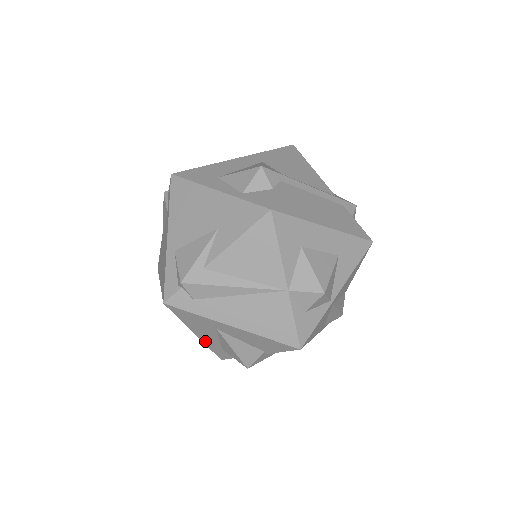
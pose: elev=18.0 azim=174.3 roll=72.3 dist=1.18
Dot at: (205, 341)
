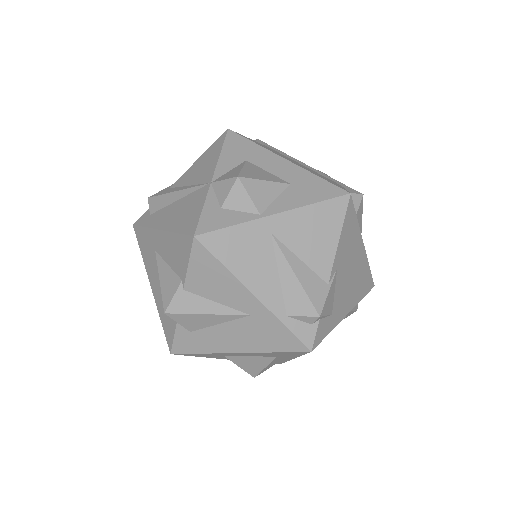
Dot at: (157, 300)
